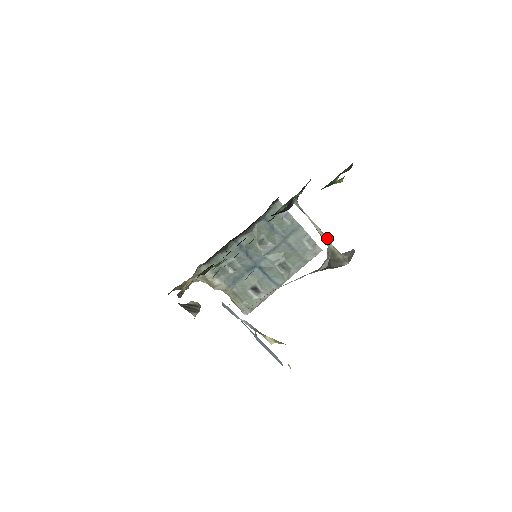
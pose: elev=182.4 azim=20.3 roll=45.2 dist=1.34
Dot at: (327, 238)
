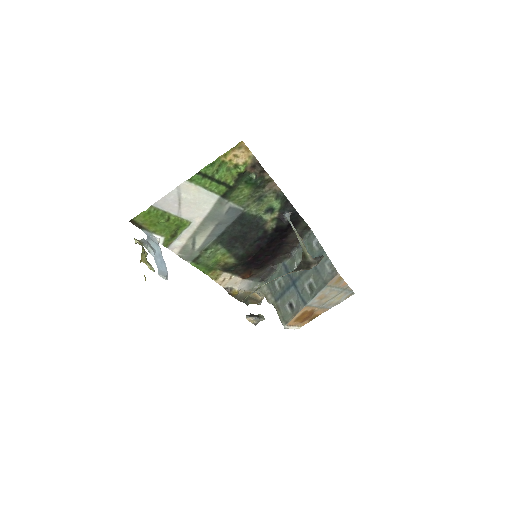
Dot at: (303, 244)
